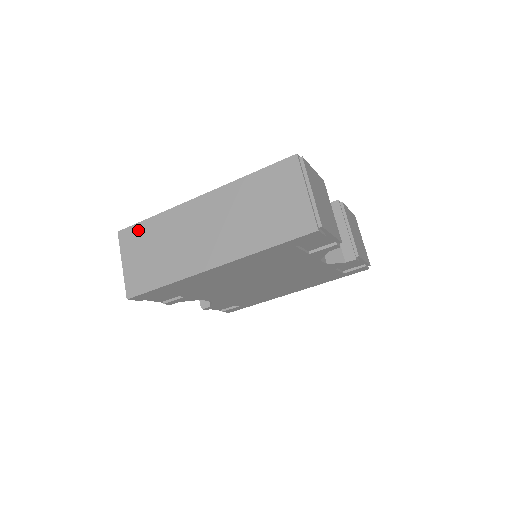
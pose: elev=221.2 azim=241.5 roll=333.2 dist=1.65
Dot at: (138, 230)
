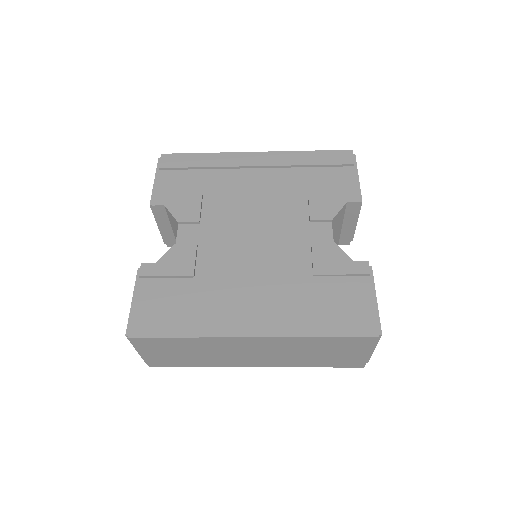
Dot at: (160, 342)
